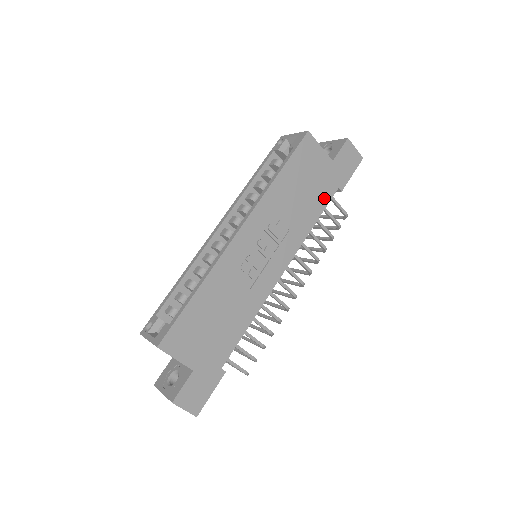
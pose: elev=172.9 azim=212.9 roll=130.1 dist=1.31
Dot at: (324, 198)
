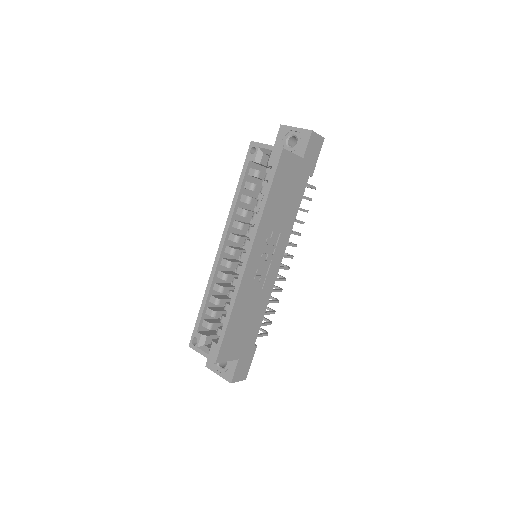
Dot at: (300, 191)
